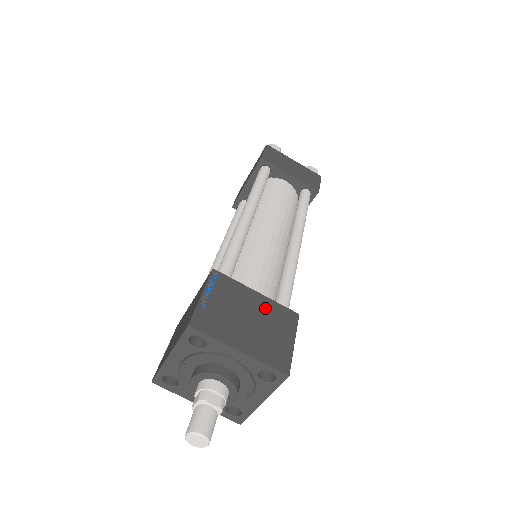
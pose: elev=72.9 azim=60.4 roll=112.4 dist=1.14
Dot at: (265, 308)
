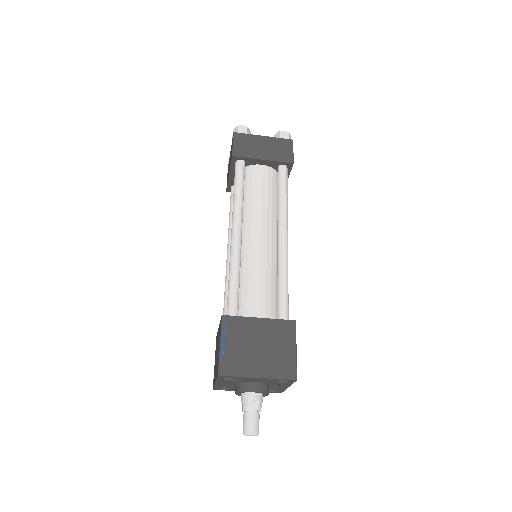
Dot at: (268, 330)
